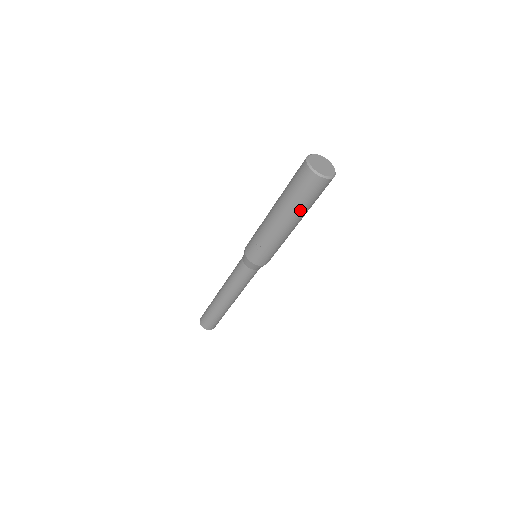
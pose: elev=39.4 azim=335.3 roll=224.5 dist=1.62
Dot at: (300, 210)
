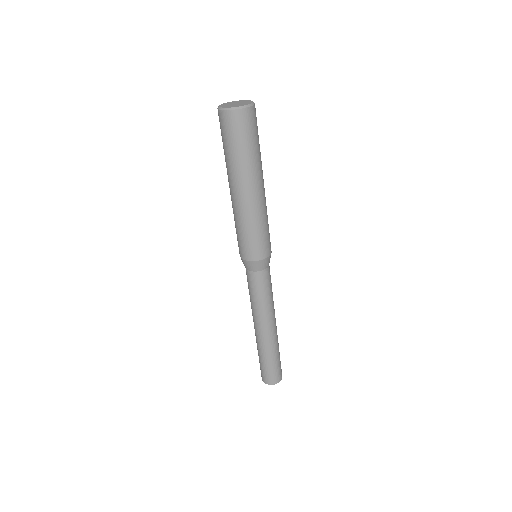
Dot at: (231, 164)
